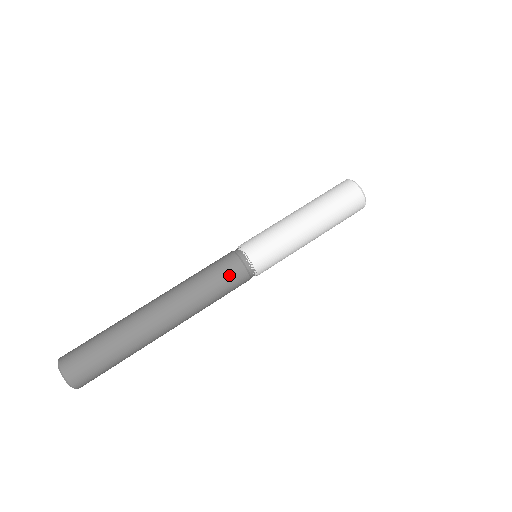
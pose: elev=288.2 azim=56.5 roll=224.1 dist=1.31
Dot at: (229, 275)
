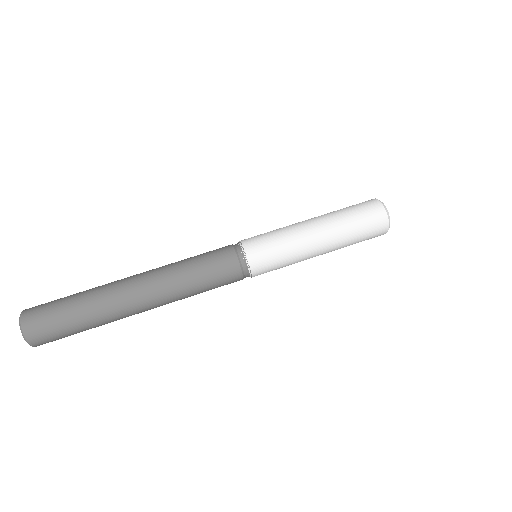
Dot at: (223, 275)
